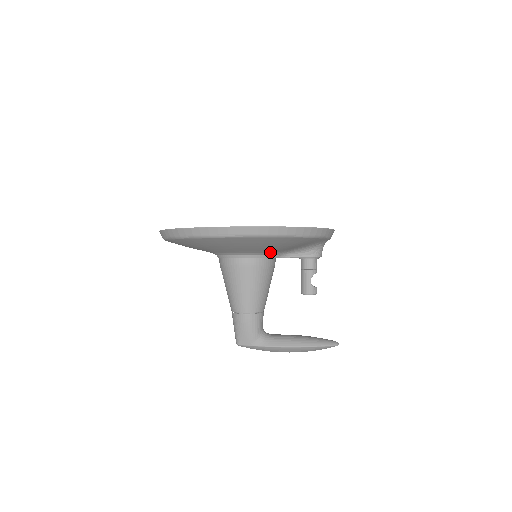
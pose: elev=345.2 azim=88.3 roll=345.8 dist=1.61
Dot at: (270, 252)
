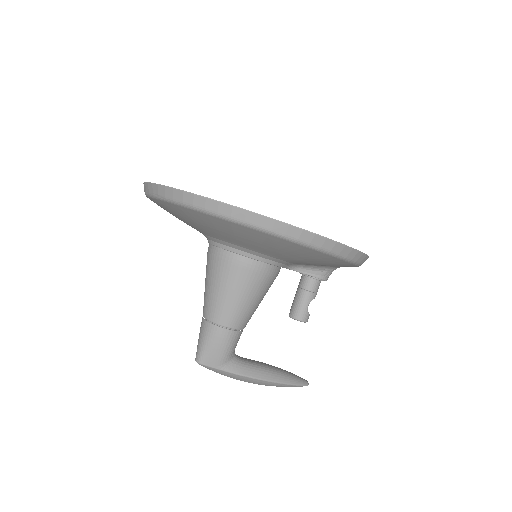
Dot at: (289, 262)
